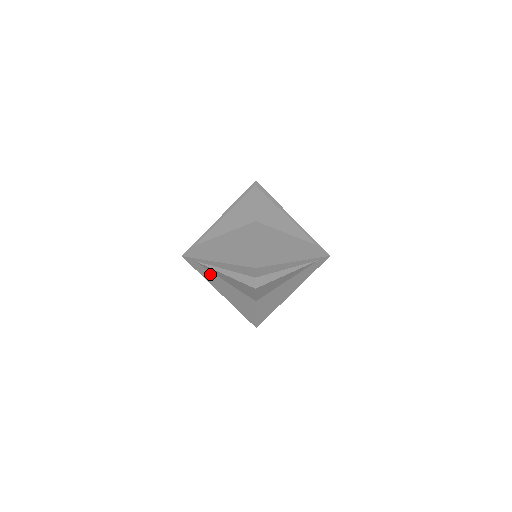
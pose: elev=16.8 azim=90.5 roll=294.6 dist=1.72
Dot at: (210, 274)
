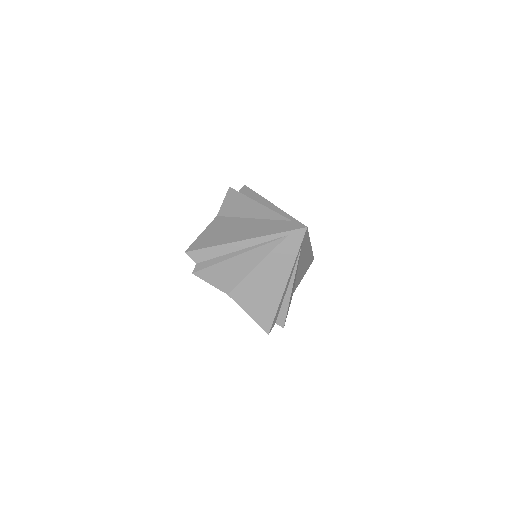
Dot at: occluded
